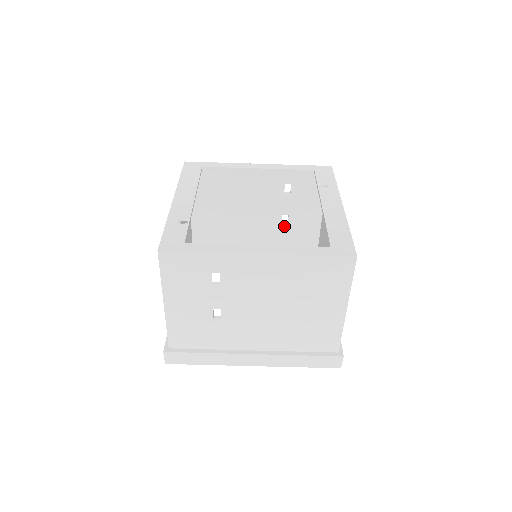
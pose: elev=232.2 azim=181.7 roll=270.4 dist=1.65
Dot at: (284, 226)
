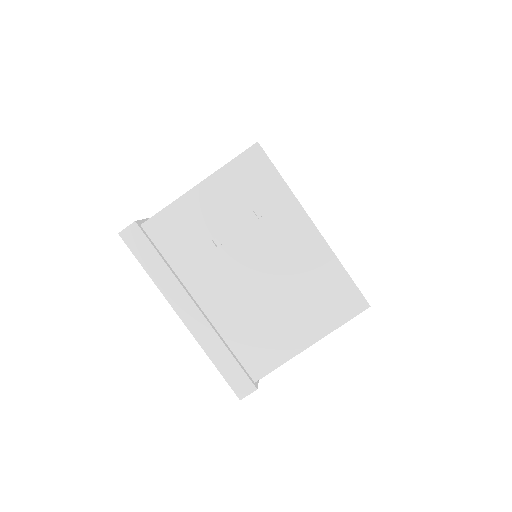
Dot at: occluded
